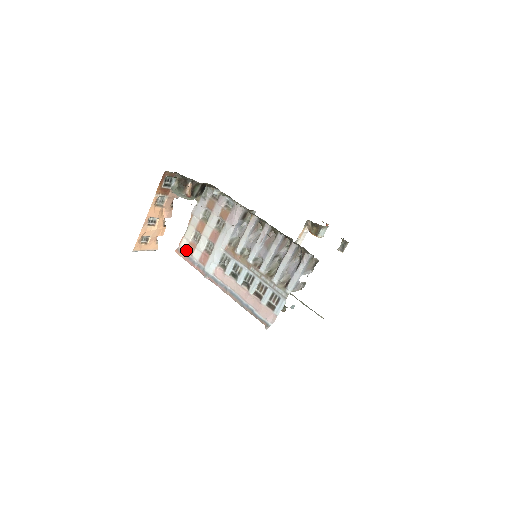
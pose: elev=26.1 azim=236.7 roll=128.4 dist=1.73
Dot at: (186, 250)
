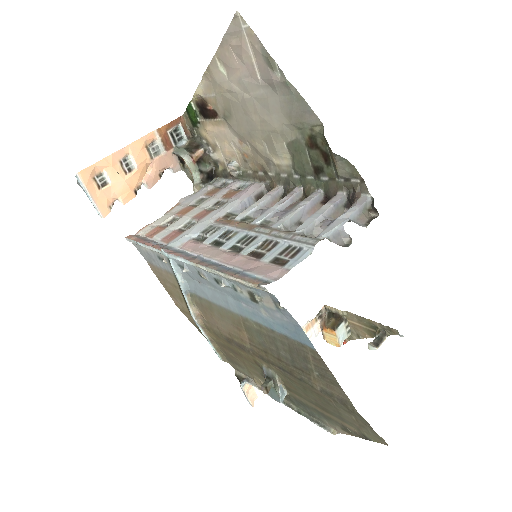
Dot at: (146, 234)
